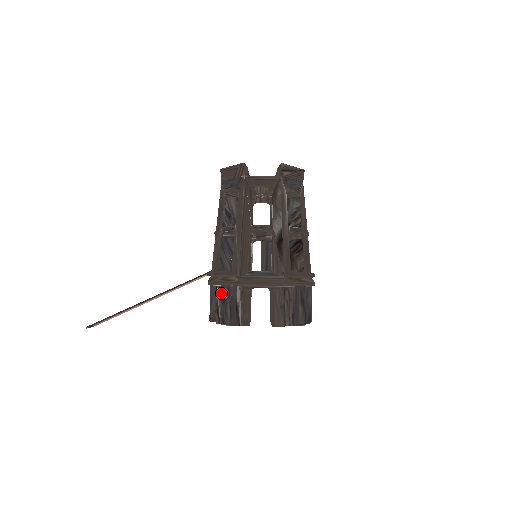
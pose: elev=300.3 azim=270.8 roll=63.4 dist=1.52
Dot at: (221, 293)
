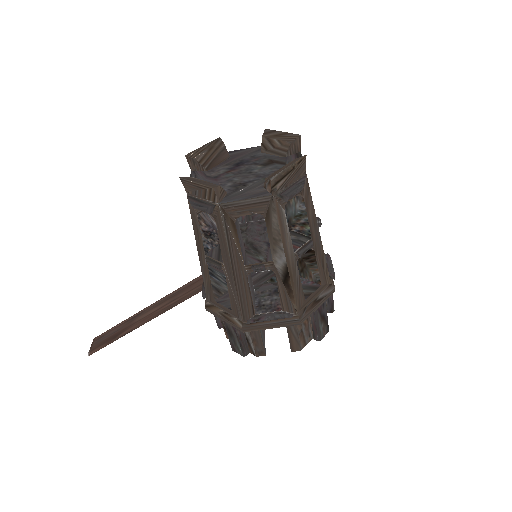
Dot at: (225, 327)
